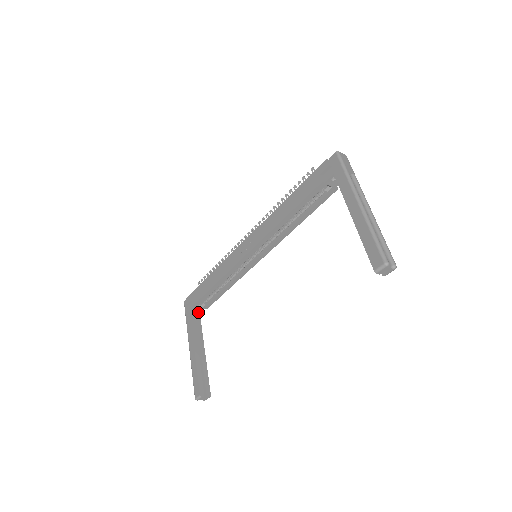
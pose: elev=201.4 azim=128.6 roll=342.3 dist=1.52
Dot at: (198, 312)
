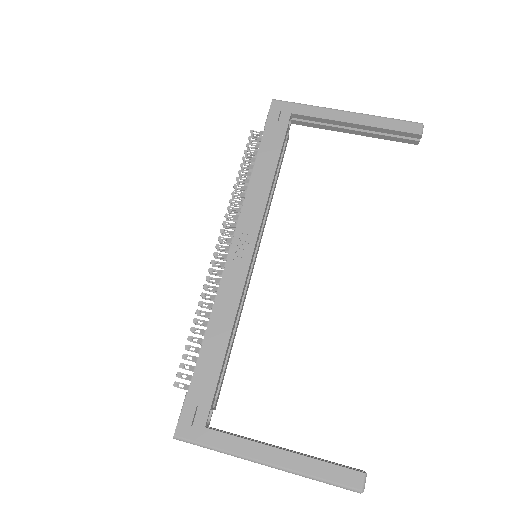
Dot at: (208, 427)
